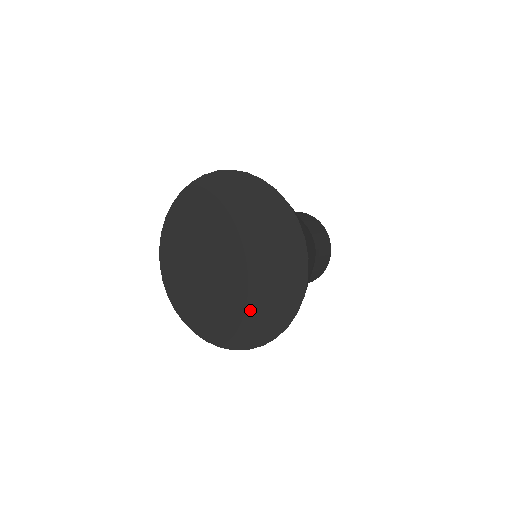
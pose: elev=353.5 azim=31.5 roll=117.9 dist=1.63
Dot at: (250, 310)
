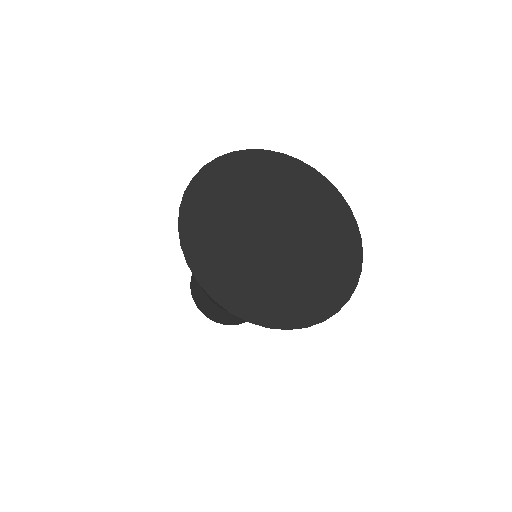
Dot at: (330, 243)
